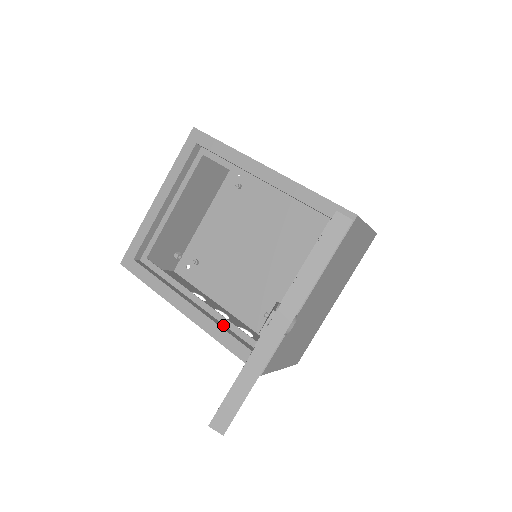
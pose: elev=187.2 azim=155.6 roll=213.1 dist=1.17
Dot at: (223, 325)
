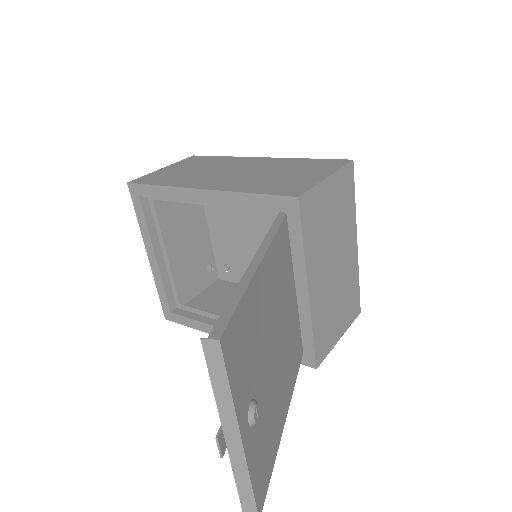
Dot at: occluded
